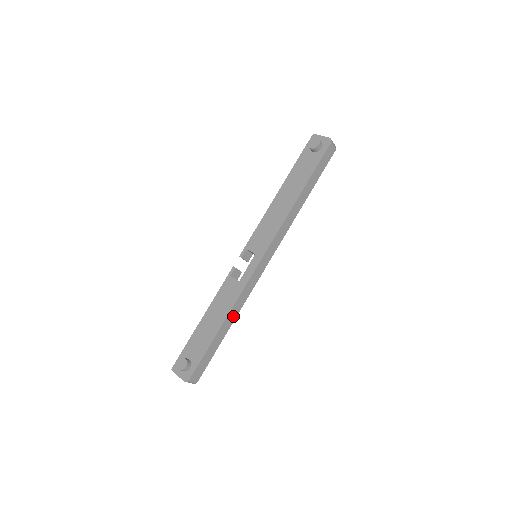
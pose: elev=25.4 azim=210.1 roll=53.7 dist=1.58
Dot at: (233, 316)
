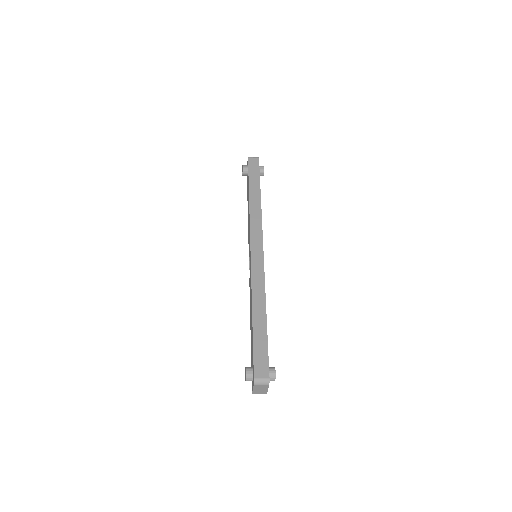
Dot at: (261, 303)
